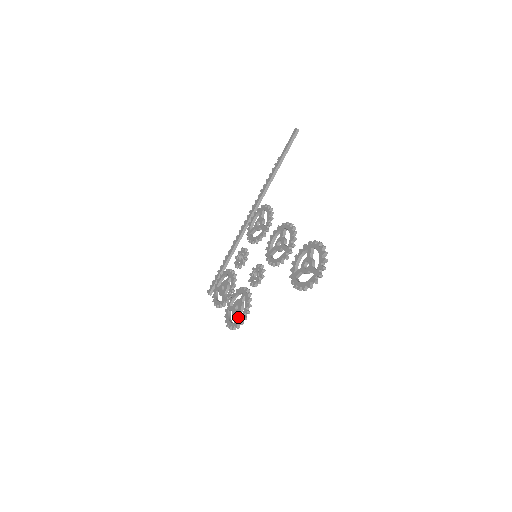
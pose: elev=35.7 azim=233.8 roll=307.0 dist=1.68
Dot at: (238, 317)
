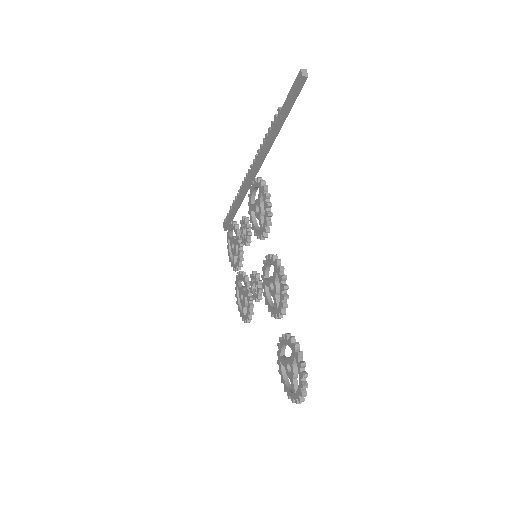
Dot at: (243, 312)
